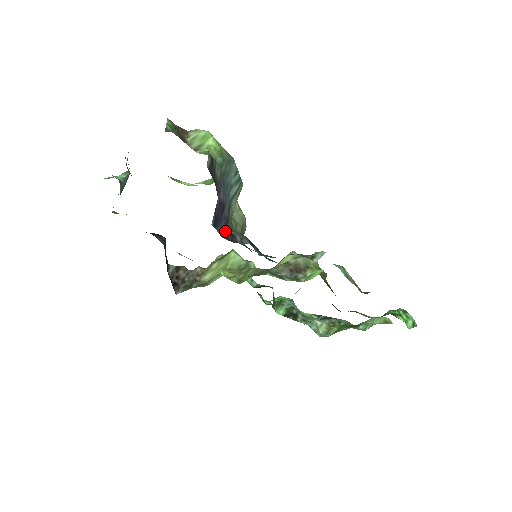
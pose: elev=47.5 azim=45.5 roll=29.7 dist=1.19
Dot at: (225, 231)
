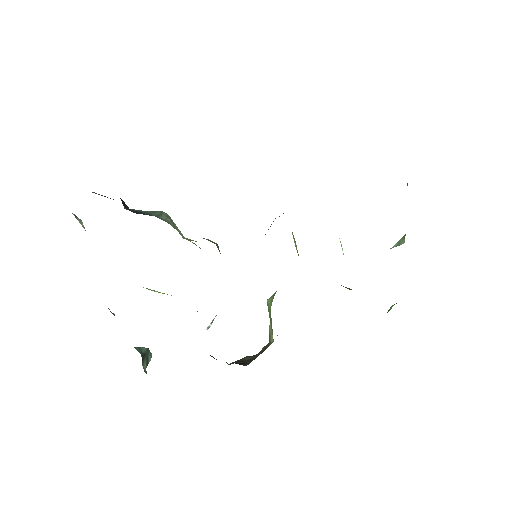
Dot at: occluded
